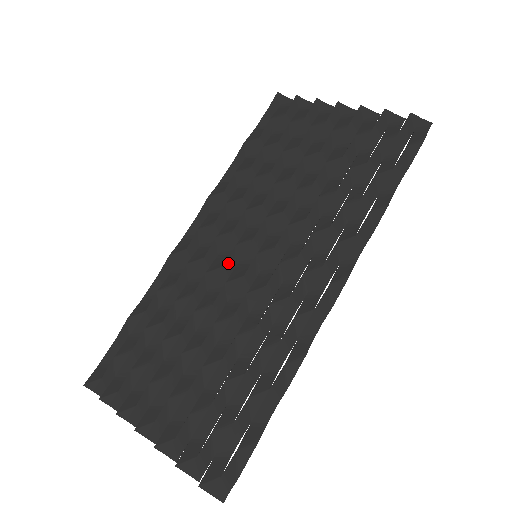
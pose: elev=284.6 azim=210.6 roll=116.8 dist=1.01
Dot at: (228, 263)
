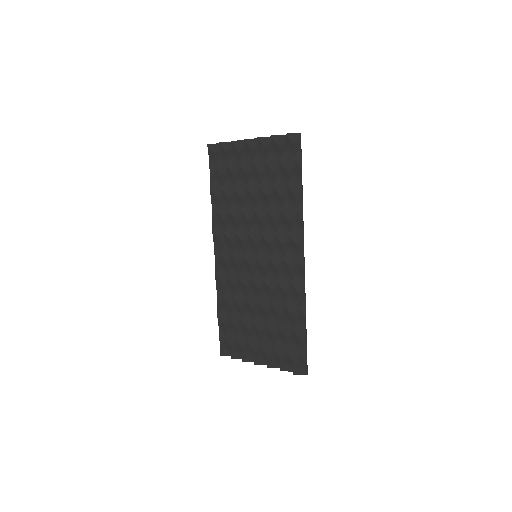
Dot at: (245, 266)
